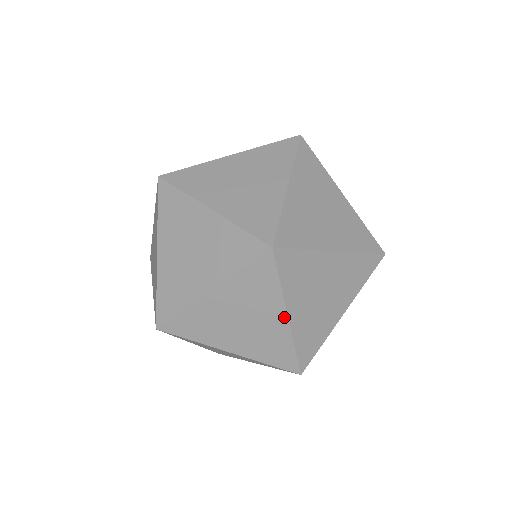
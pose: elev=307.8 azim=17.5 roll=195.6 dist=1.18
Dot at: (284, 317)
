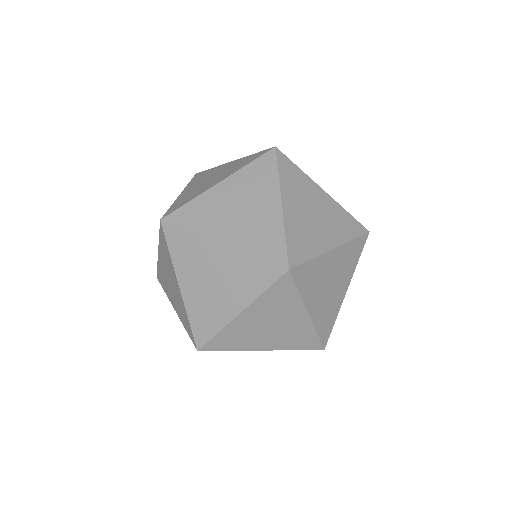
Dot at: (323, 192)
